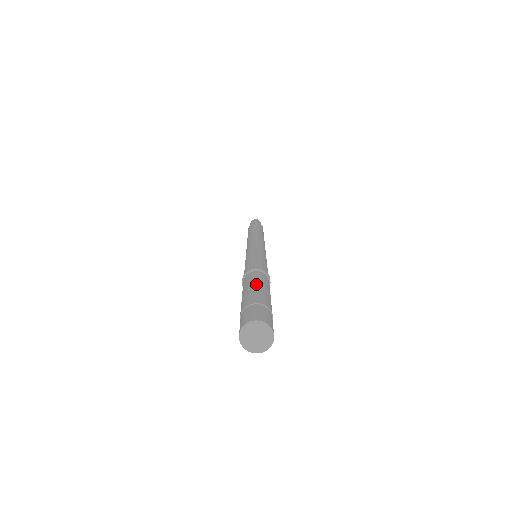
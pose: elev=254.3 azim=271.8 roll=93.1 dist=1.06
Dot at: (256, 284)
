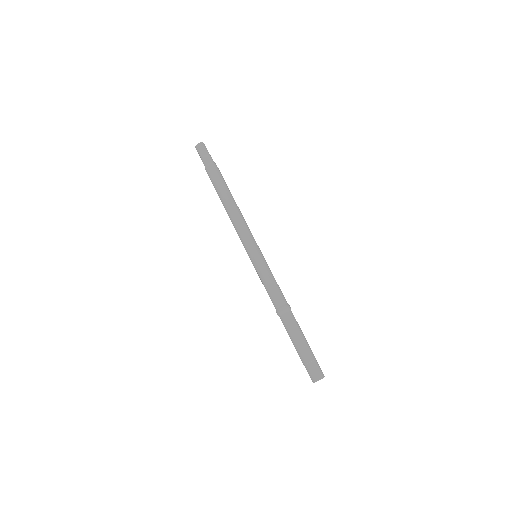
Dot at: (292, 339)
